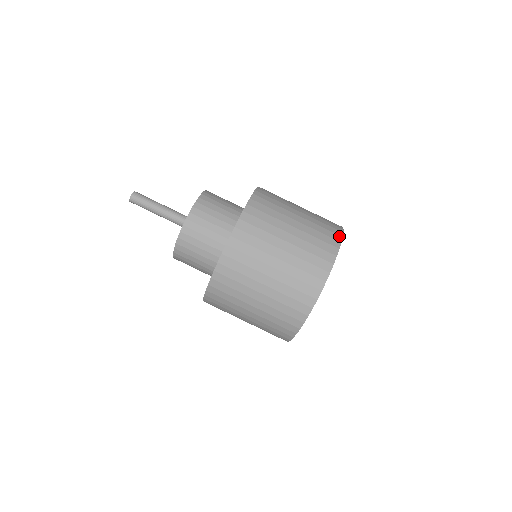
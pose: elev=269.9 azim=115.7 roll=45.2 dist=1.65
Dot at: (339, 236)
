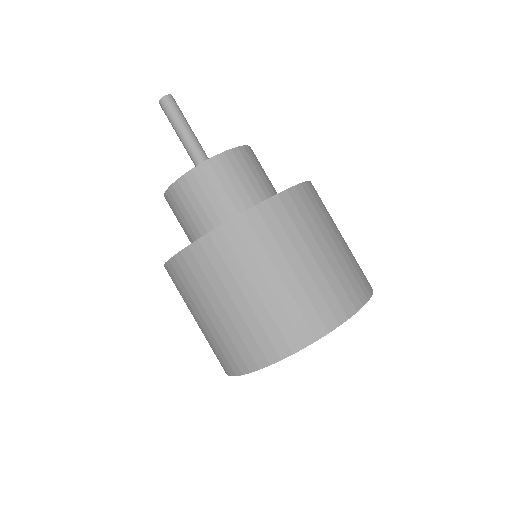
Dot at: (324, 329)
